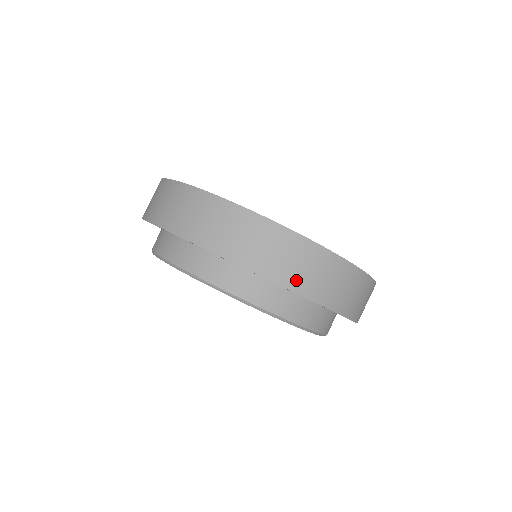
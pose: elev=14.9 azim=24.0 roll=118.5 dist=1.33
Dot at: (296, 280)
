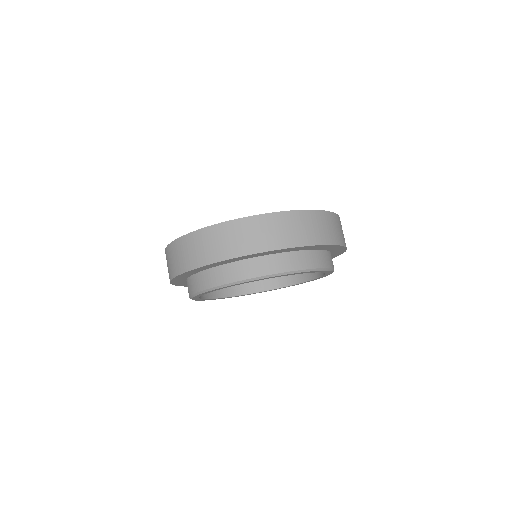
Dot at: (279, 241)
